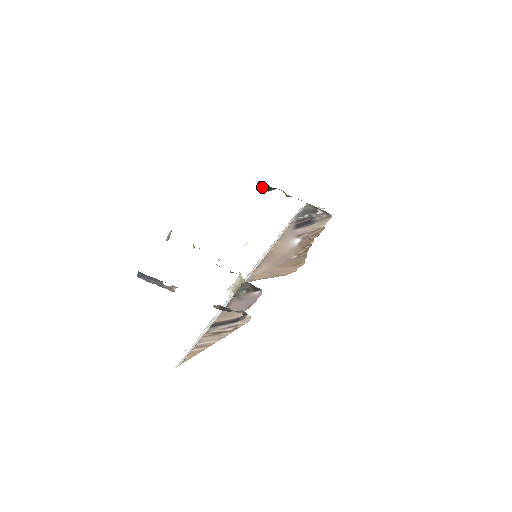
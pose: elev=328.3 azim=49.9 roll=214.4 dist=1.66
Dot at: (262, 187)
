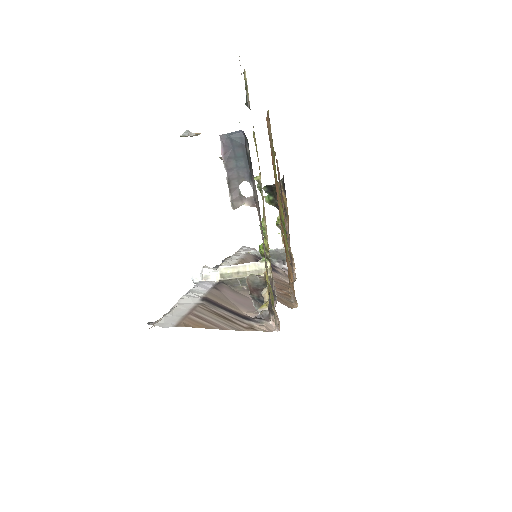
Dot at: (267, 192)
